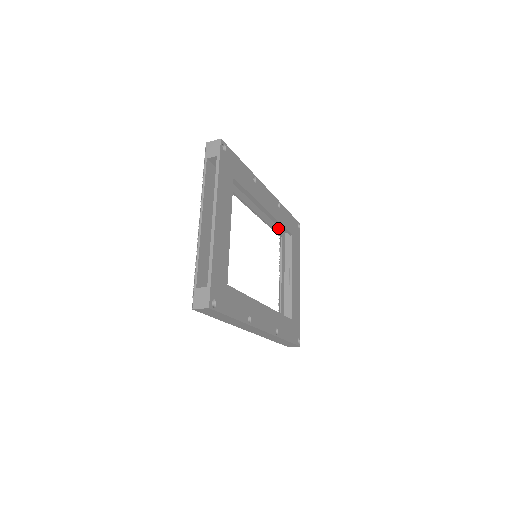
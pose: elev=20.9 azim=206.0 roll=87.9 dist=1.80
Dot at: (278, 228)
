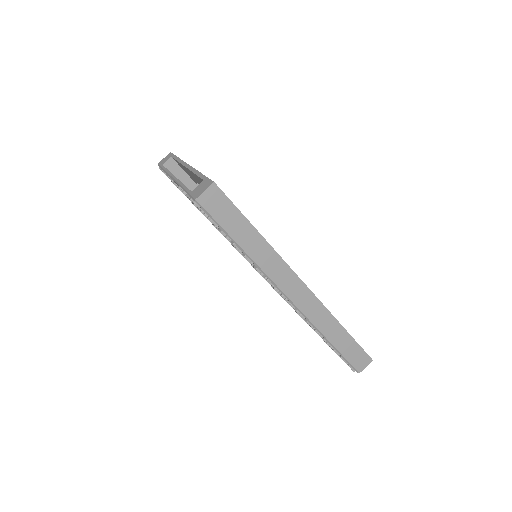
Dot at: occluded
